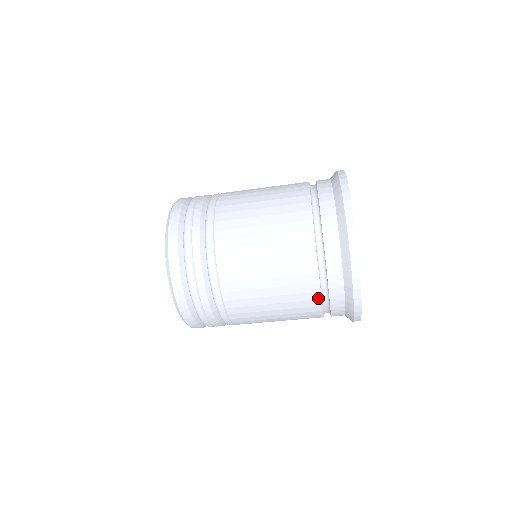
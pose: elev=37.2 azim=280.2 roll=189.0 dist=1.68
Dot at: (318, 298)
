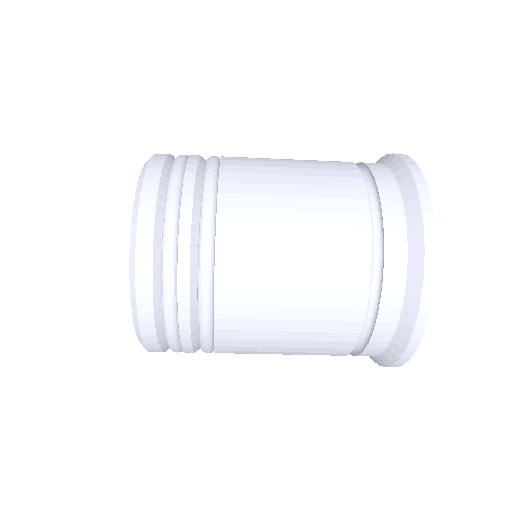
Dot at: occluded
